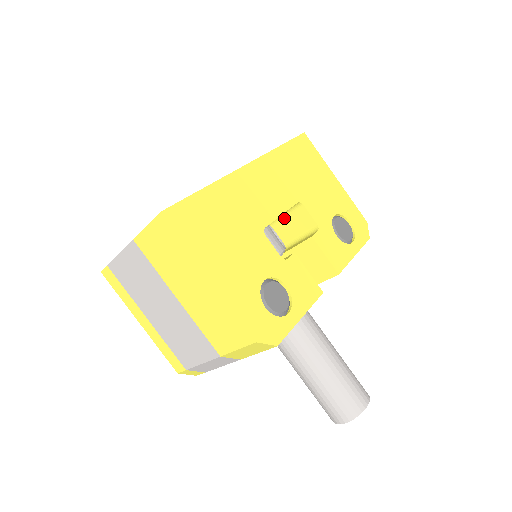
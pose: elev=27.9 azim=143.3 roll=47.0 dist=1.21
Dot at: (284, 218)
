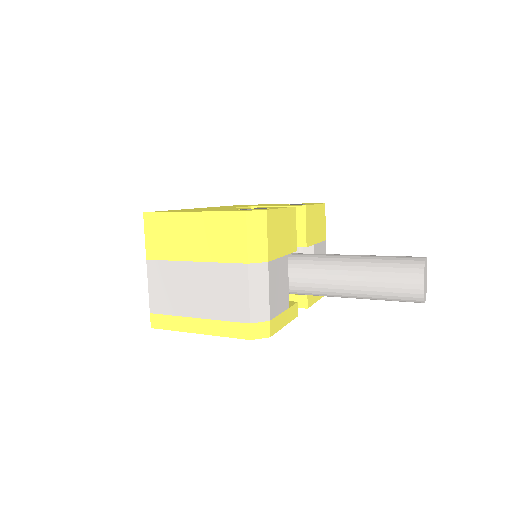
Dot at: occluded
